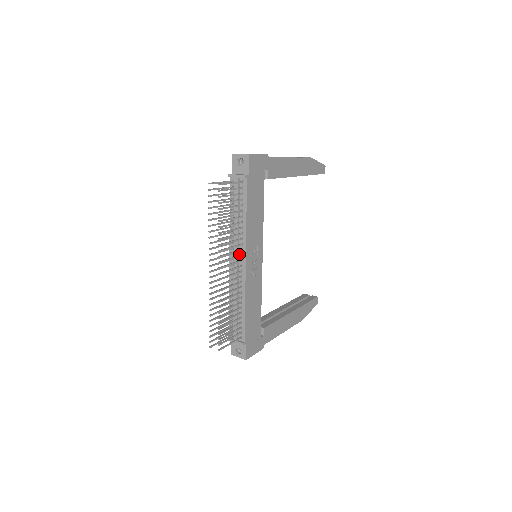
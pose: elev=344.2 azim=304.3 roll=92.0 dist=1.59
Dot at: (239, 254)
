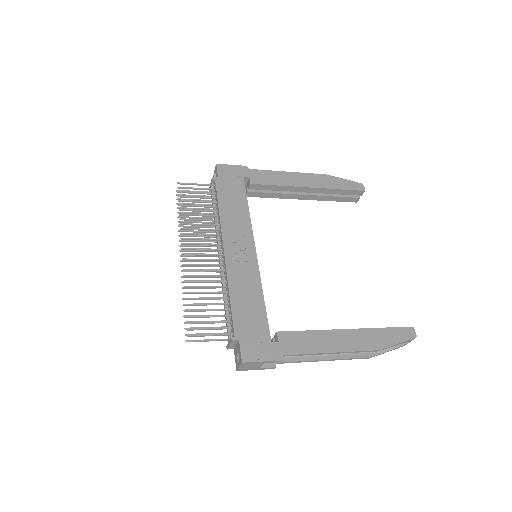
Dot at: (221, 246)
